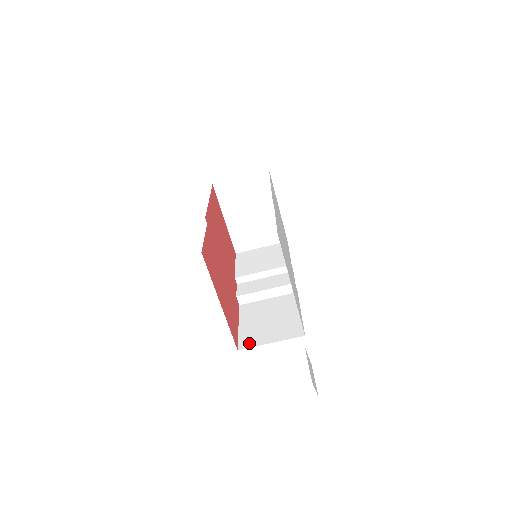
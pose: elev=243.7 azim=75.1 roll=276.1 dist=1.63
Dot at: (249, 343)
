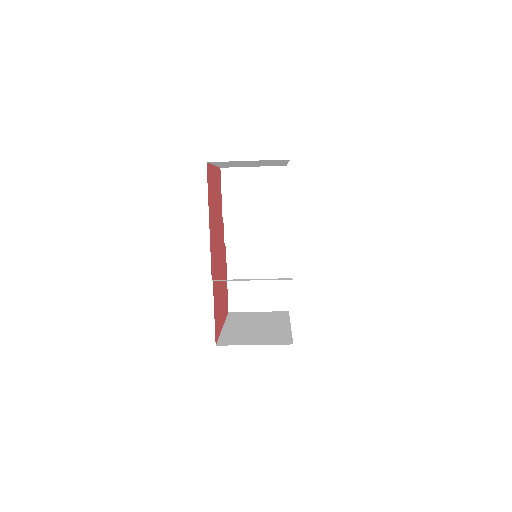
Dot at: (239, 307)
